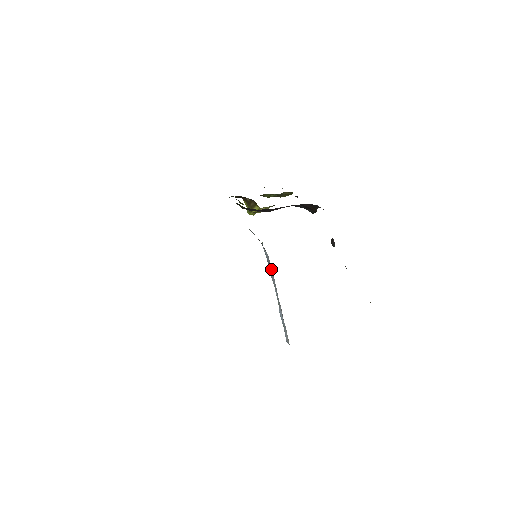
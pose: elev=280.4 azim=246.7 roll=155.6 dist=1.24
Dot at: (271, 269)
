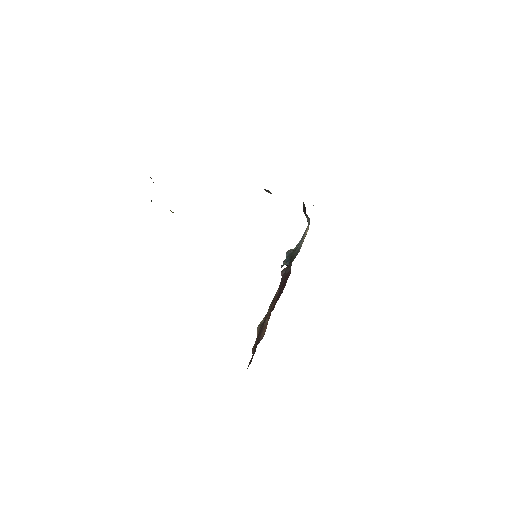
Dot at: occluded
